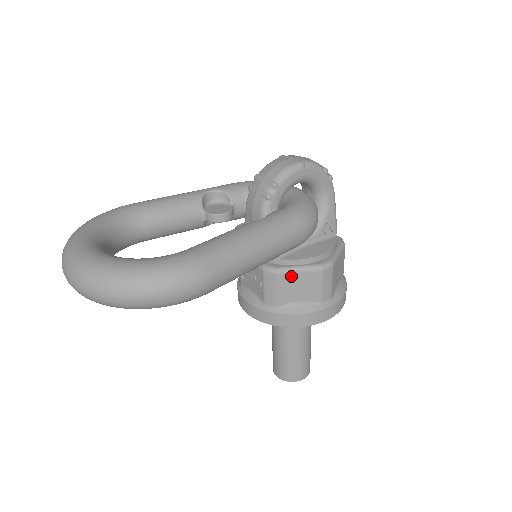
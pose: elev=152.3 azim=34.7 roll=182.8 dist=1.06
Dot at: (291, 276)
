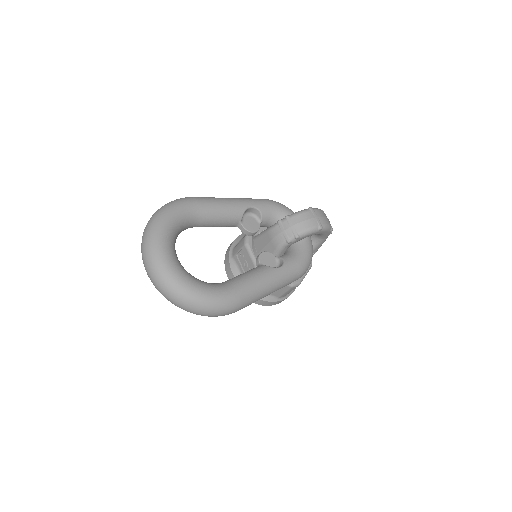
Dot at: occluded
